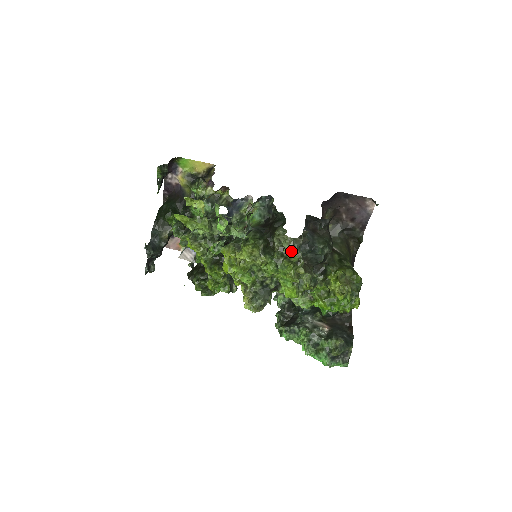
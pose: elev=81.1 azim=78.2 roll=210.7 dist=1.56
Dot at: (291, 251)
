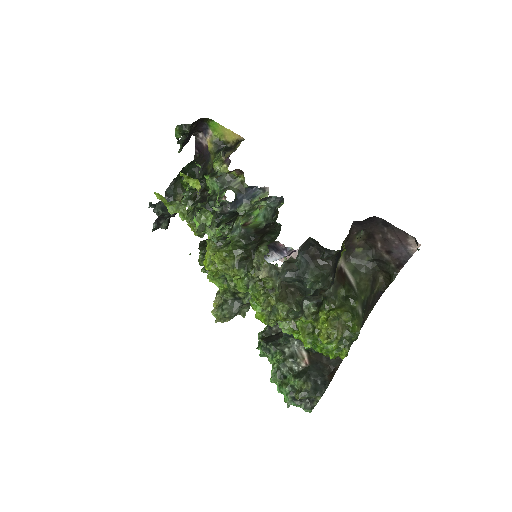
Dot at: (264, 277)
